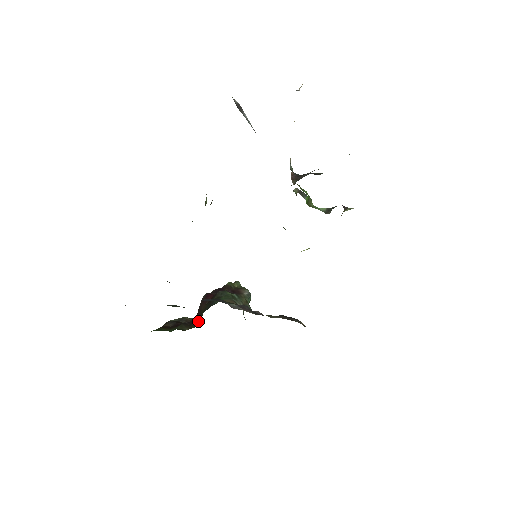
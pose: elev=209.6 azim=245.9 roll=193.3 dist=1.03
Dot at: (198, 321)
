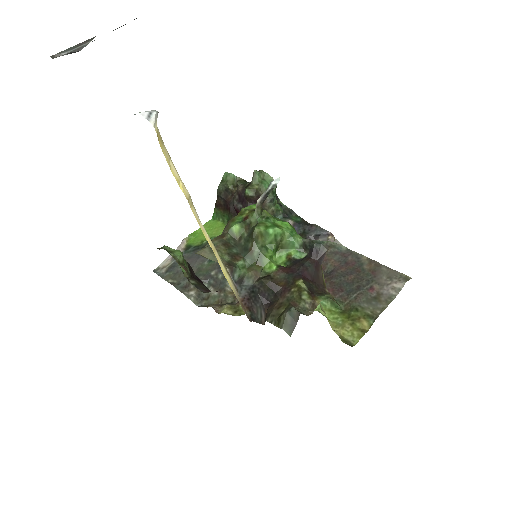
Dot at: occluded
